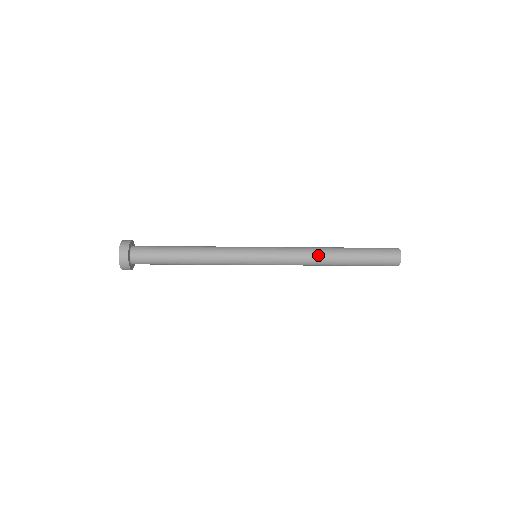
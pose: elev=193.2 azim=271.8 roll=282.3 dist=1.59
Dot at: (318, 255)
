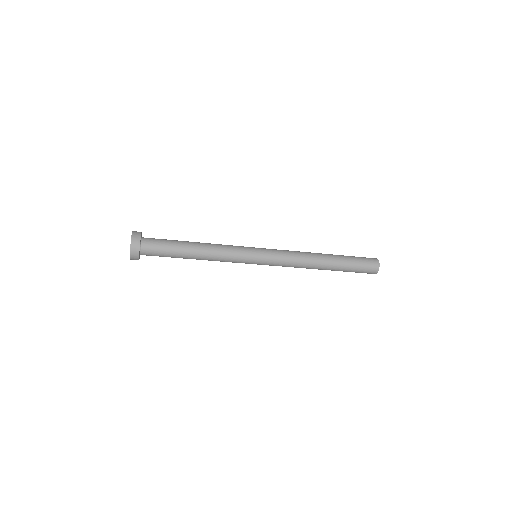
Dot at: (310, 266)
